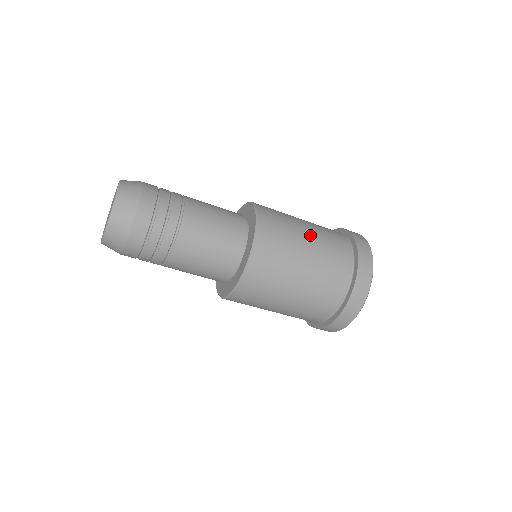
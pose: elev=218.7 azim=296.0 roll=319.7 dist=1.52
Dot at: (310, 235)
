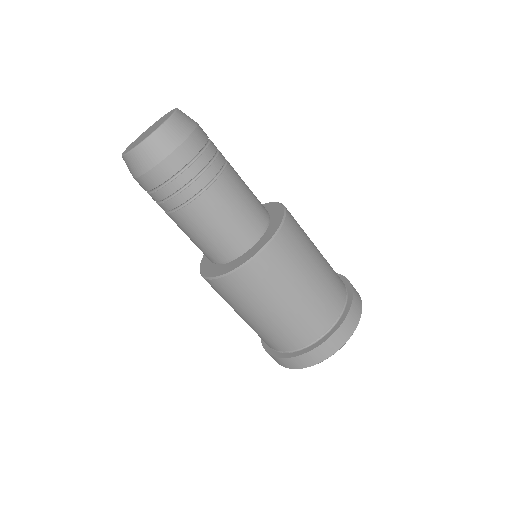
Dot at: (310, 284)
